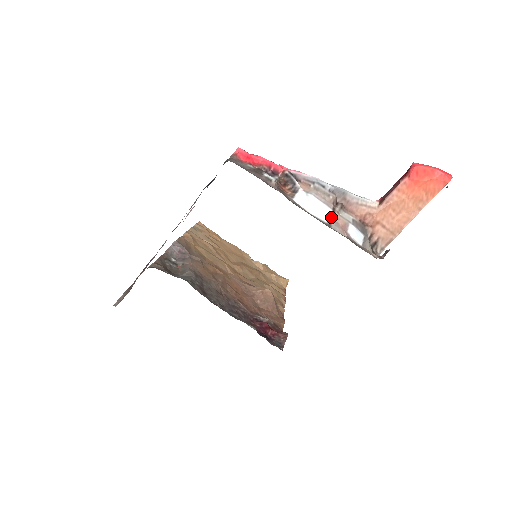
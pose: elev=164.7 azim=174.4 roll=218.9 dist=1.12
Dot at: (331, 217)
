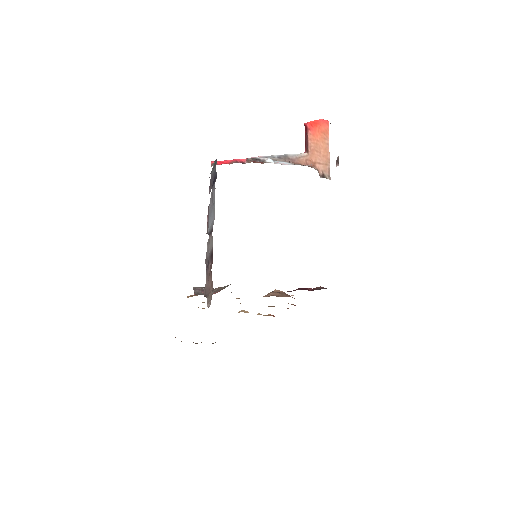
Dot at: (293, 164)
